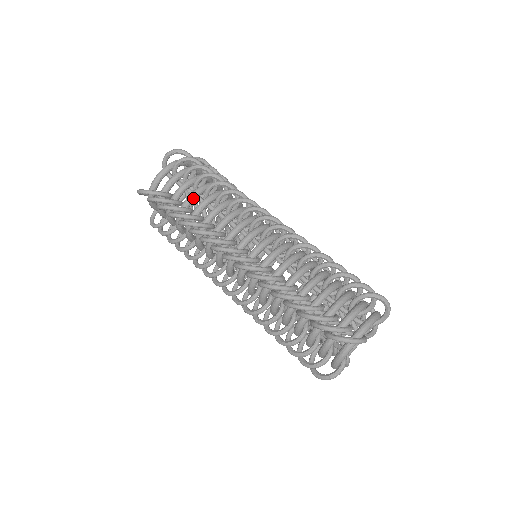
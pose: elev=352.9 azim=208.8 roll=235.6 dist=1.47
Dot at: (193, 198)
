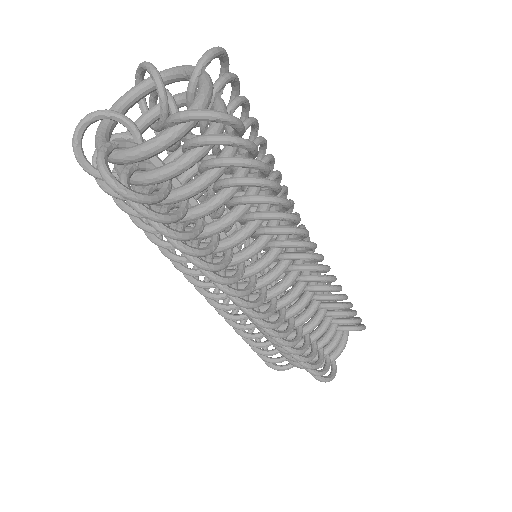
Dot at: occluded
